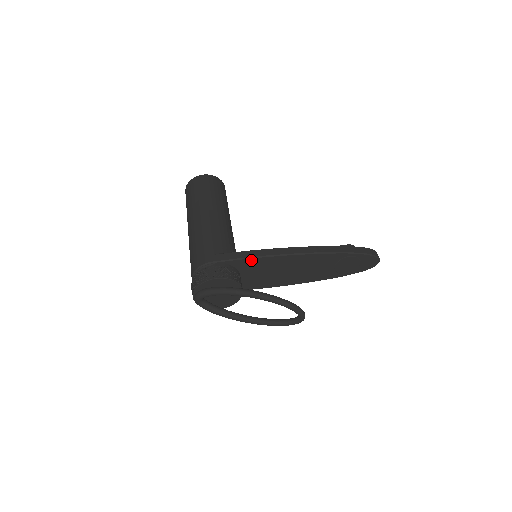
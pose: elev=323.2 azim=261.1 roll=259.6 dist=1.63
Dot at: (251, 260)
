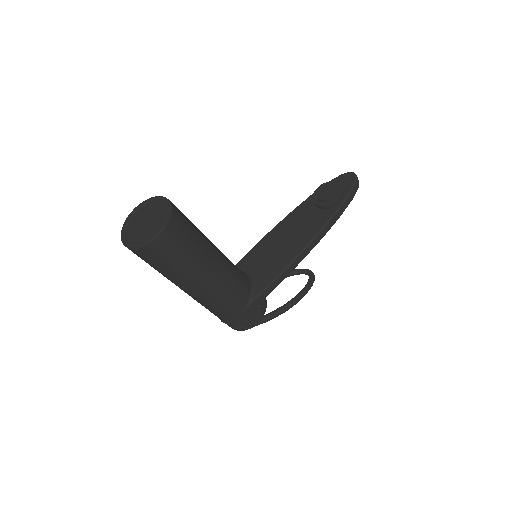
Dot at: (273, 287)
